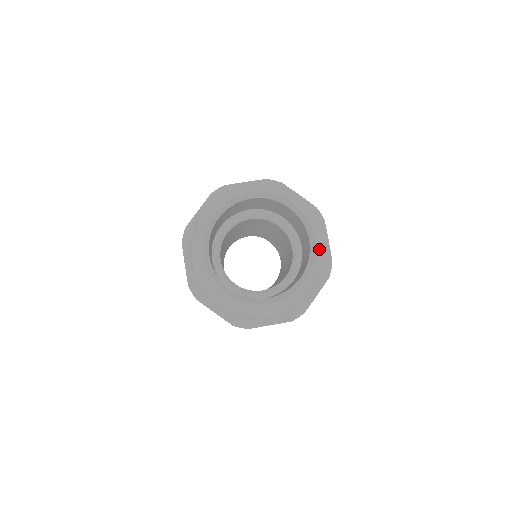
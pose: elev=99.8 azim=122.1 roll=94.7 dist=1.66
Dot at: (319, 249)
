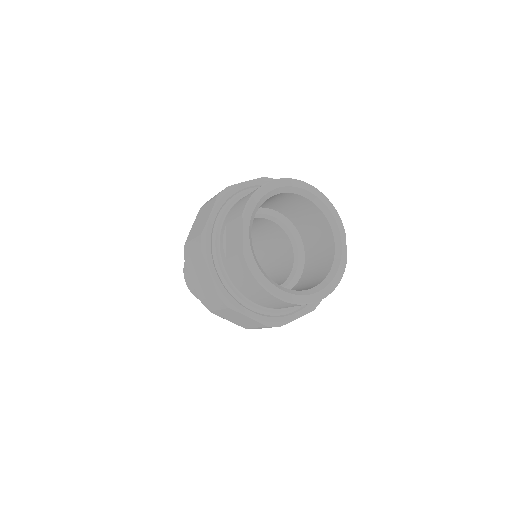
Dot at: (322, 198)
